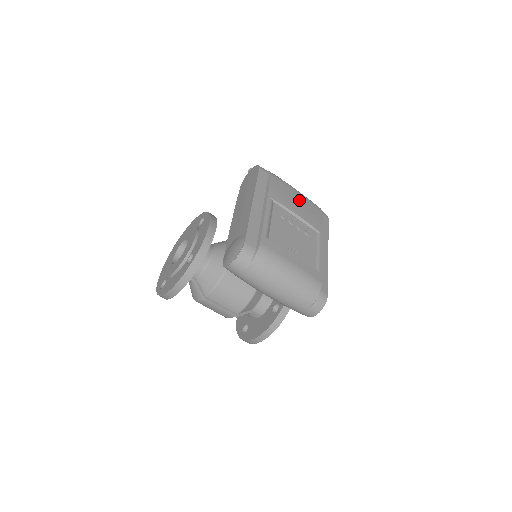
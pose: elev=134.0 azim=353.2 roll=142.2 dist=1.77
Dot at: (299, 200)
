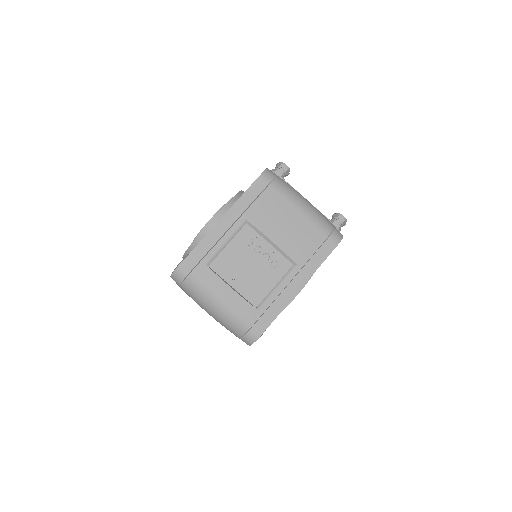
Dot at: (292, 222)
